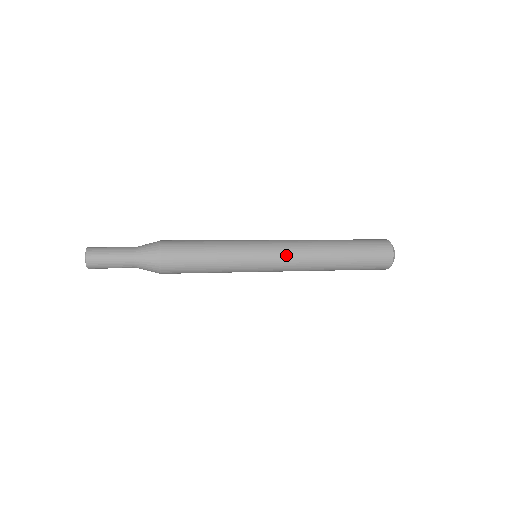
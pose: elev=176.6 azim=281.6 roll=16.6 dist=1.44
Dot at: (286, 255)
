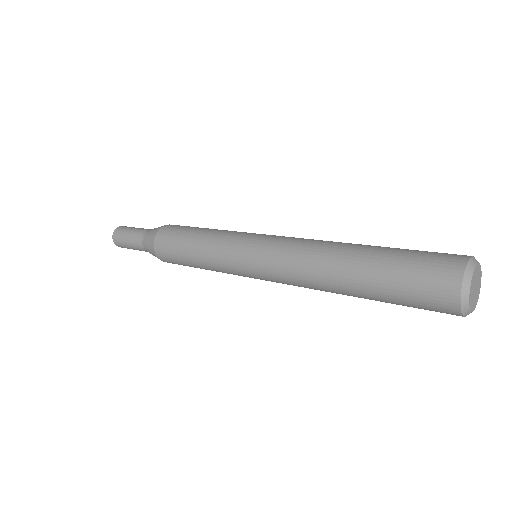
Dot at: (278, 281)
